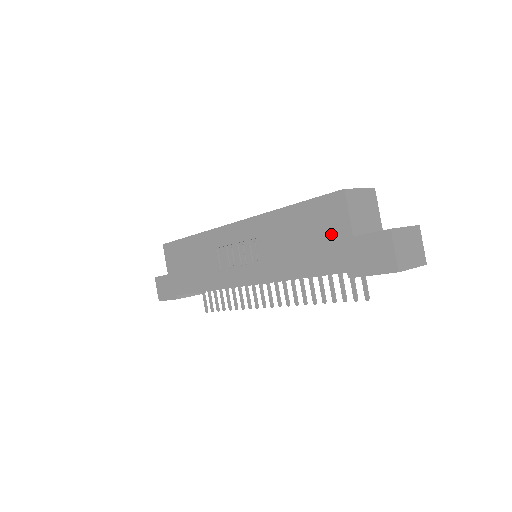
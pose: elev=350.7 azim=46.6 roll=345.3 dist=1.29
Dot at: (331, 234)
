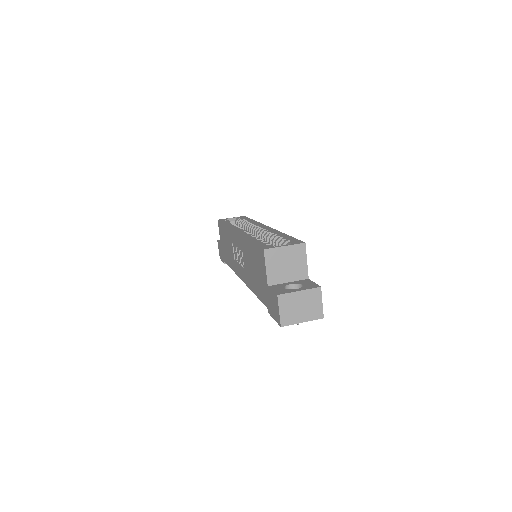
Dot at: (262, 276)
